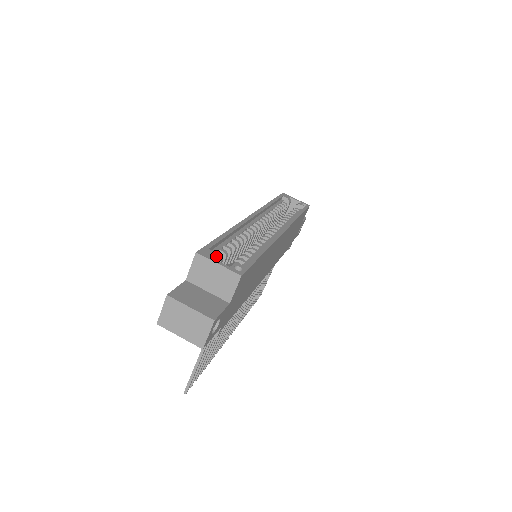
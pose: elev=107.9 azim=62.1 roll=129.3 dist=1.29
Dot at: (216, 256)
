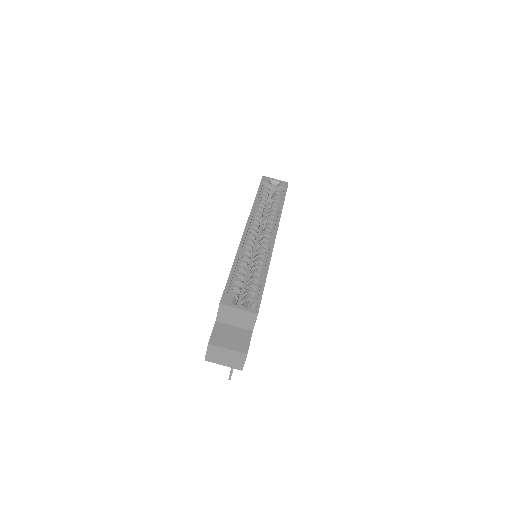
Dot at: (234, 299)
